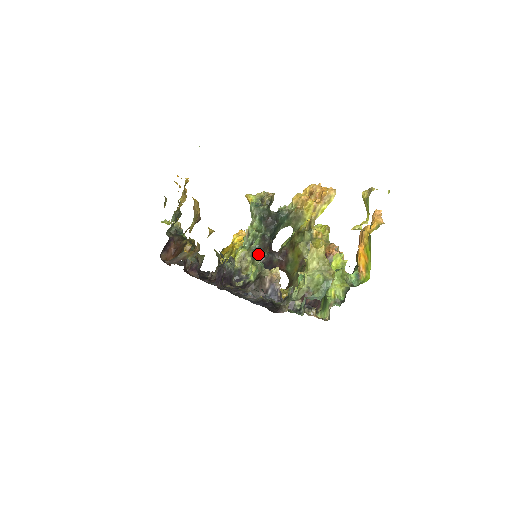
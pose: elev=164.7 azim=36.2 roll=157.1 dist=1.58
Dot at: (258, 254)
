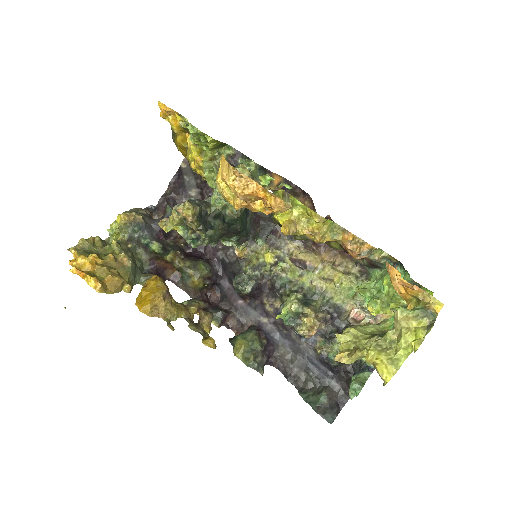
Dot at: occluded
